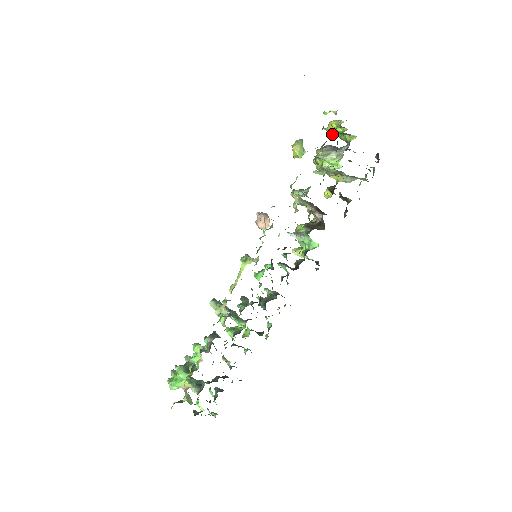
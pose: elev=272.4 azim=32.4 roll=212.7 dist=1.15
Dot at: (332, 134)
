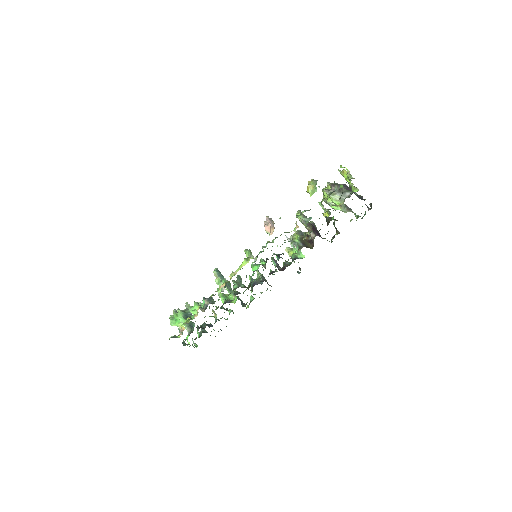
Dot at: (340, 186)
